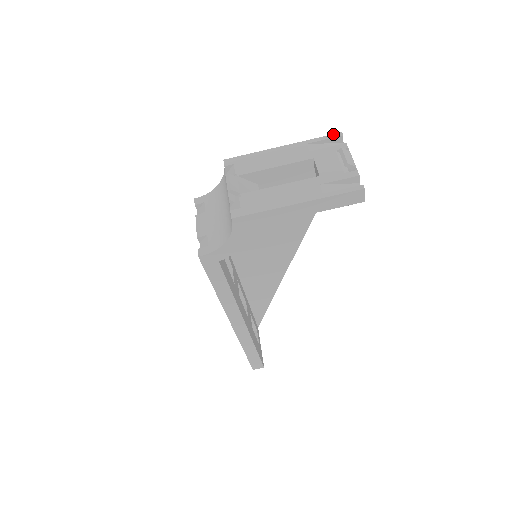
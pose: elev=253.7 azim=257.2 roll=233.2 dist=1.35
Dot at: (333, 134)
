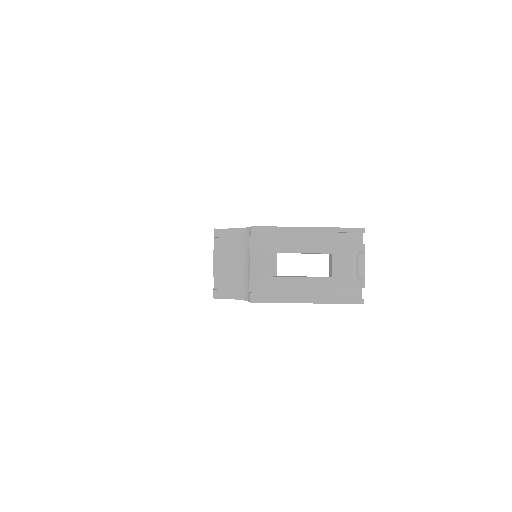
Dot at: (357, 228)
